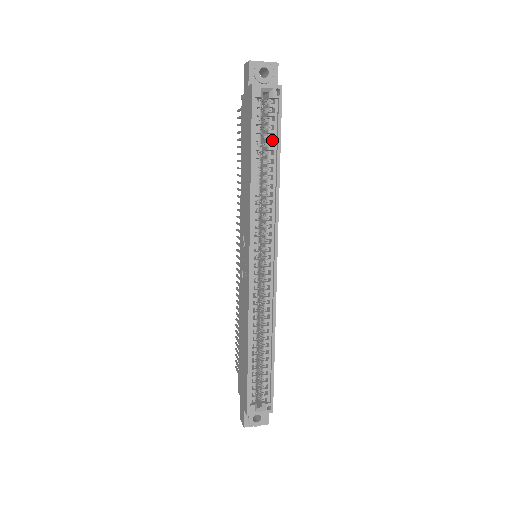
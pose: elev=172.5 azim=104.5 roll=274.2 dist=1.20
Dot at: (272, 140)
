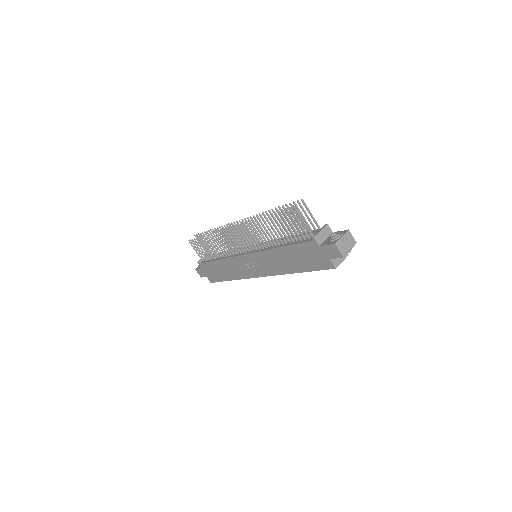
Dot at: occluded
